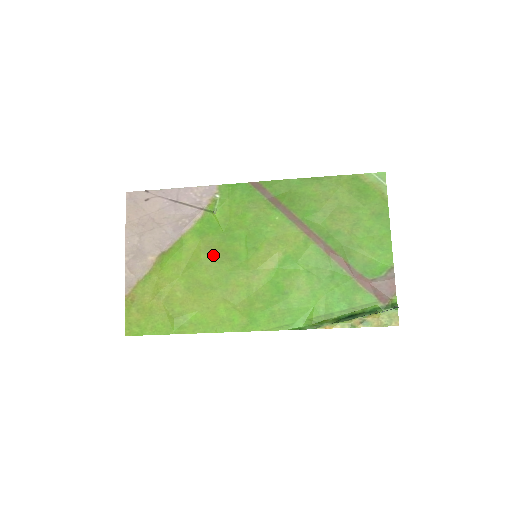
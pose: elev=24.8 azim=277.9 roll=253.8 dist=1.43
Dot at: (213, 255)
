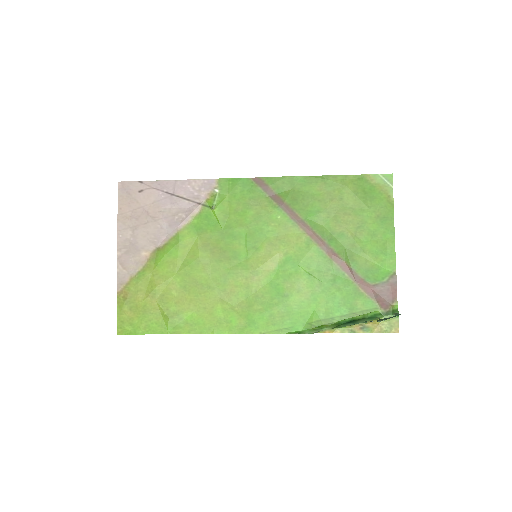
Dot at: (211, 253)
